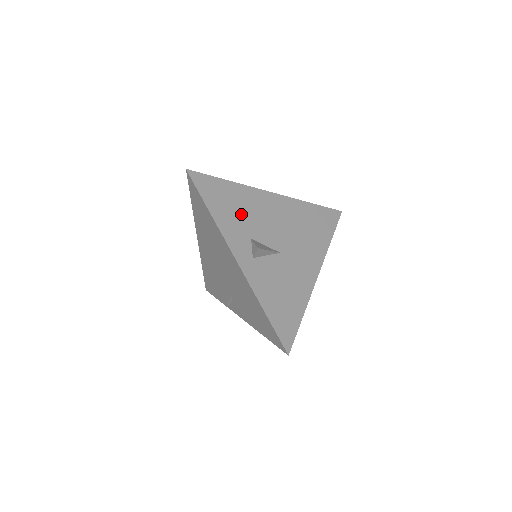
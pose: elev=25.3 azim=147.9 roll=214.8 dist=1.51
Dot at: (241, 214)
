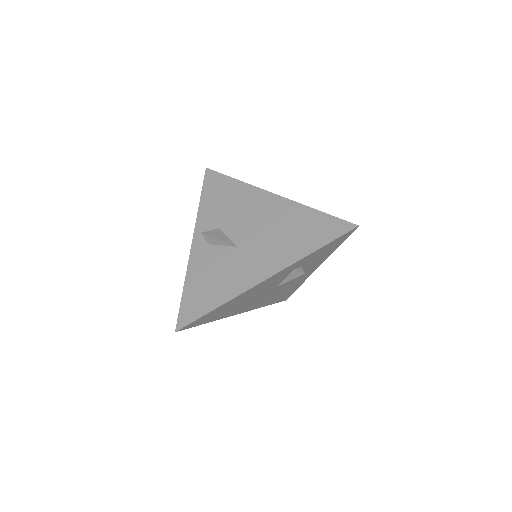
Dot at: (226, 207)
